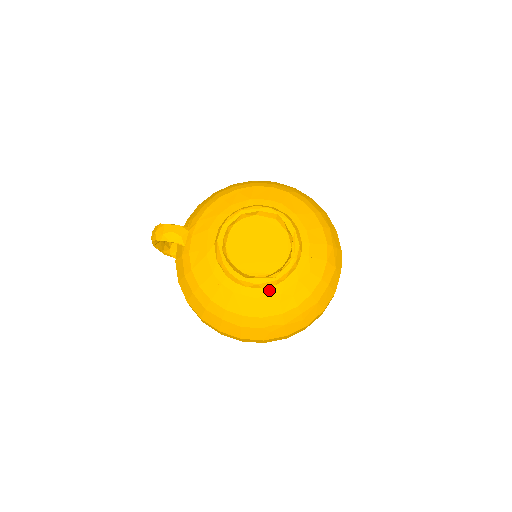
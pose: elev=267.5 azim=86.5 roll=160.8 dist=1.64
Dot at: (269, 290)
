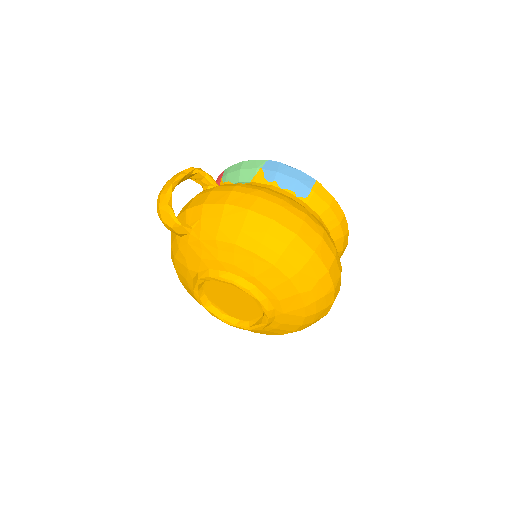
Dot at: occluded
